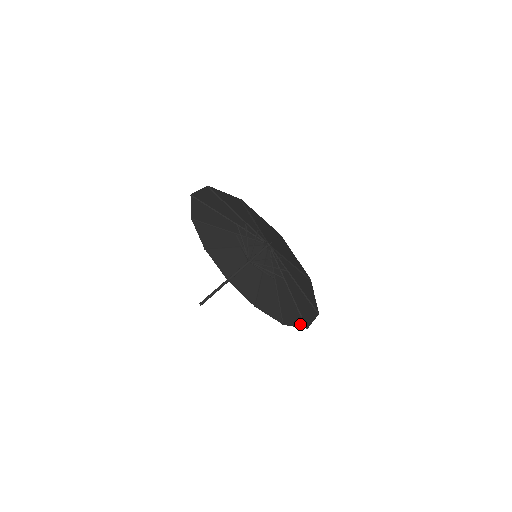
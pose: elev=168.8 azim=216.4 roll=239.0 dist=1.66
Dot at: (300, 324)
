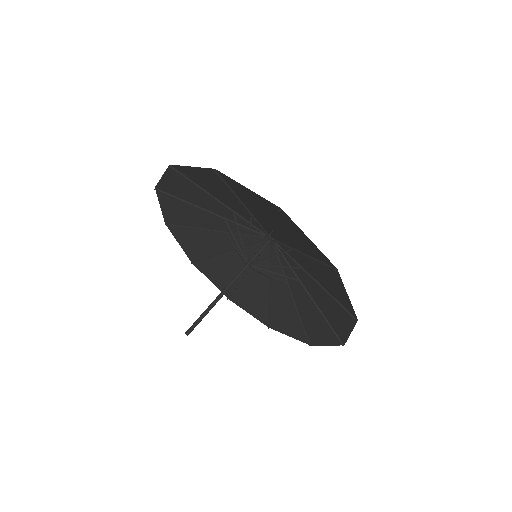
Dot at: (333, 340)
